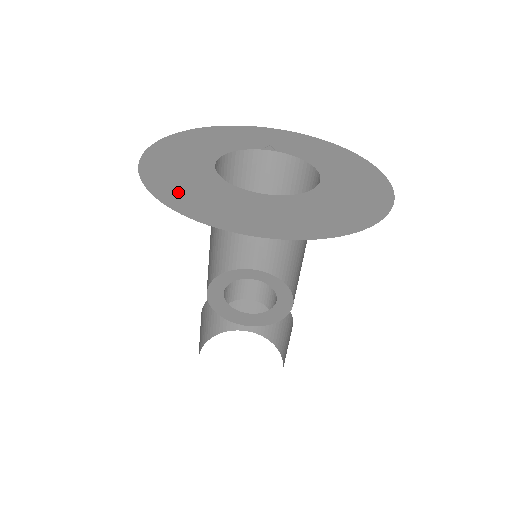
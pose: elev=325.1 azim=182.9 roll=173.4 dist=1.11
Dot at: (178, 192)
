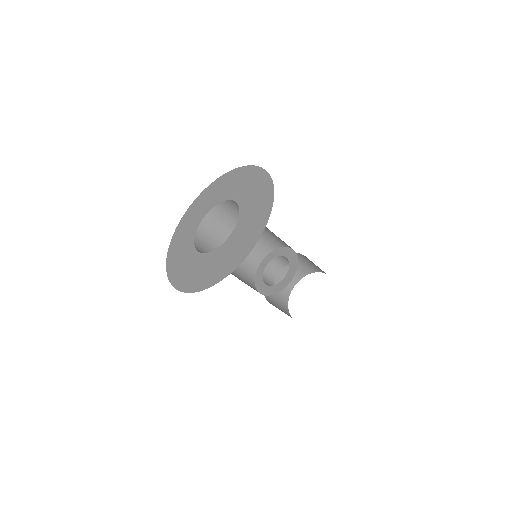
Dot at: (174, 256)
